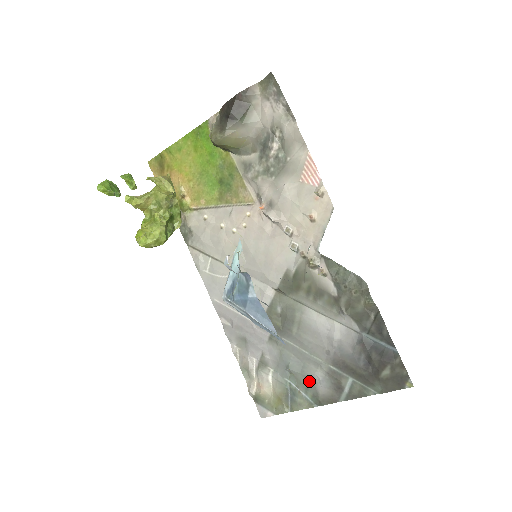
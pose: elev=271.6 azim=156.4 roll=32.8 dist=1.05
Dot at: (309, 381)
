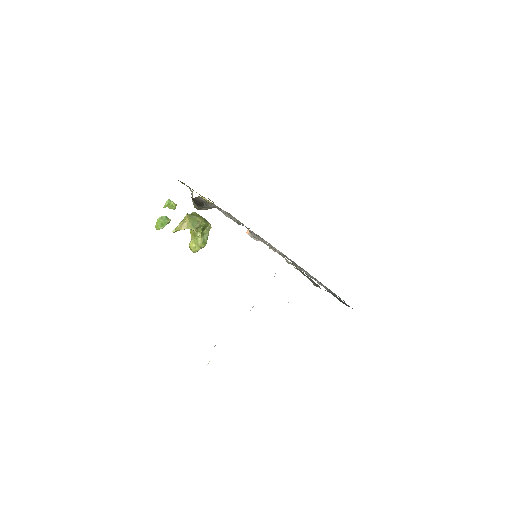
Dot at: occluded
